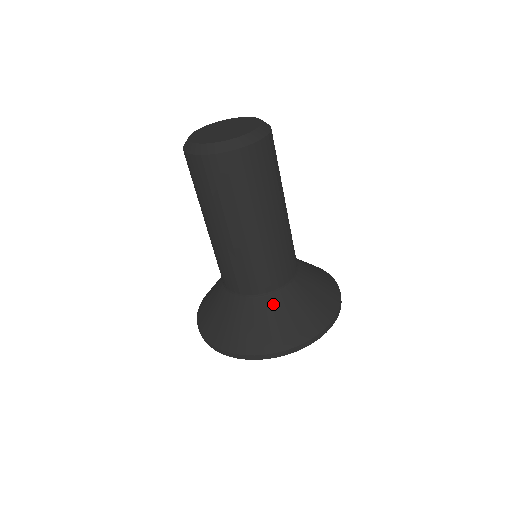
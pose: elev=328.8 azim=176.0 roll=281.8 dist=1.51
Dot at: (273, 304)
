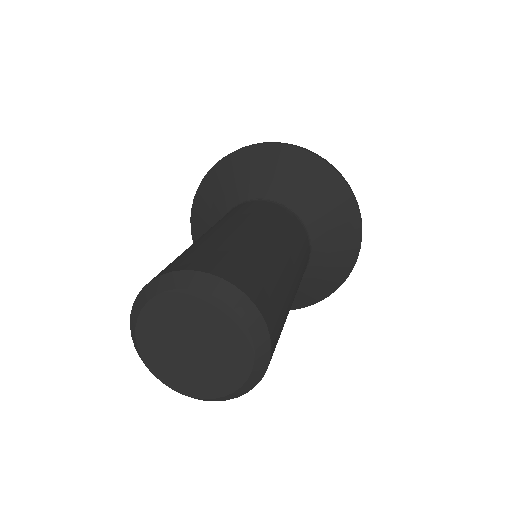
Dot at: (314, 270)
